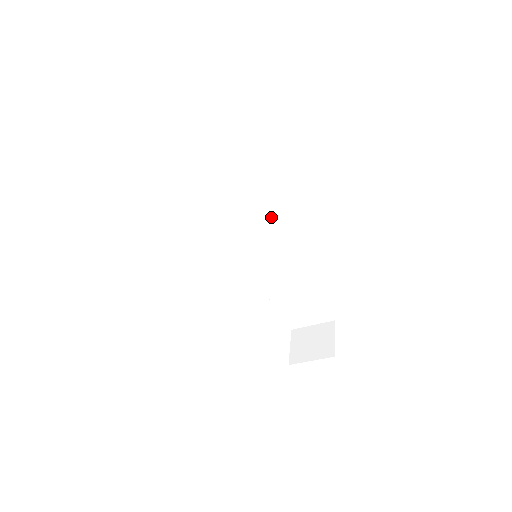
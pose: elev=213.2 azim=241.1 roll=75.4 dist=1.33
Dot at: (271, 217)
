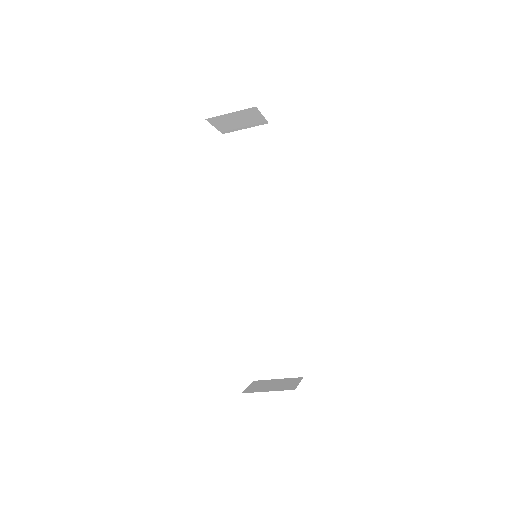
Dot at: (282, 227)
